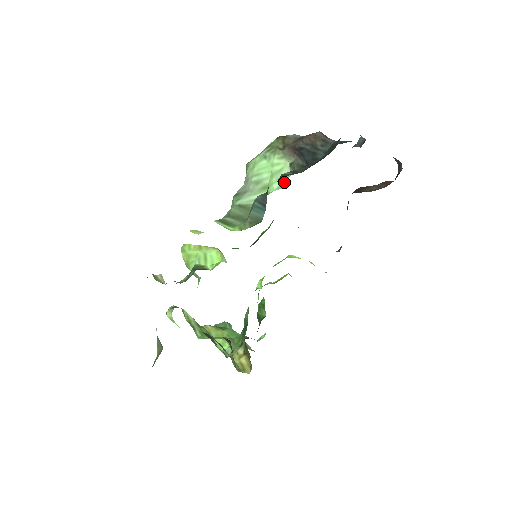
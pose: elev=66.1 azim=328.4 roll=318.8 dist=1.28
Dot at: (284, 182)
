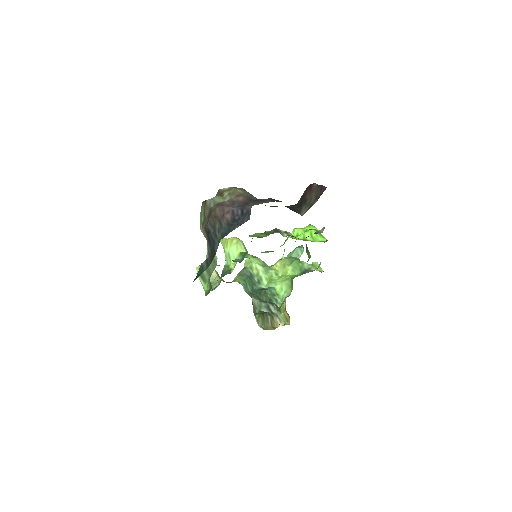
Dot at: occluded
